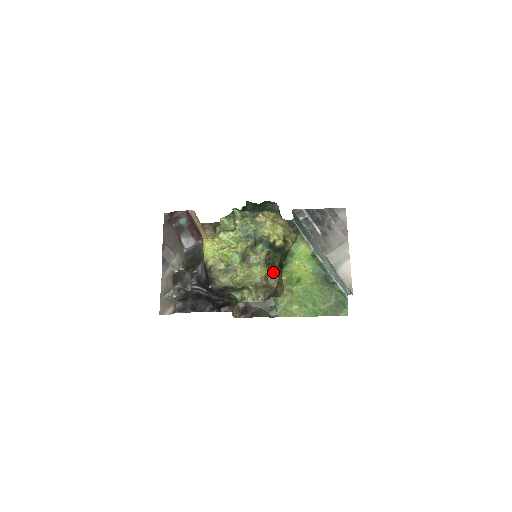
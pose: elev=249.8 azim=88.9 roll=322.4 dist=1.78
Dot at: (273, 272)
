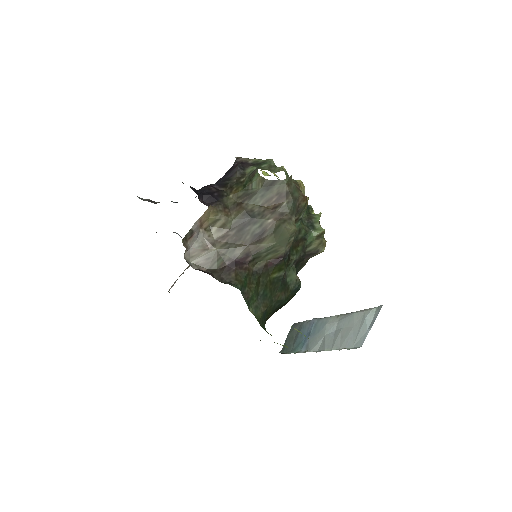
Dot at: occluded
